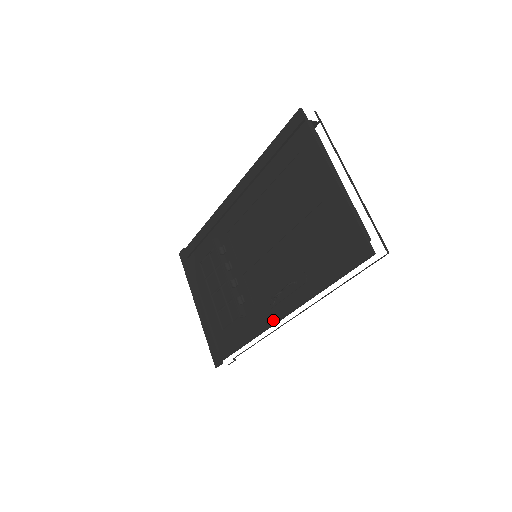
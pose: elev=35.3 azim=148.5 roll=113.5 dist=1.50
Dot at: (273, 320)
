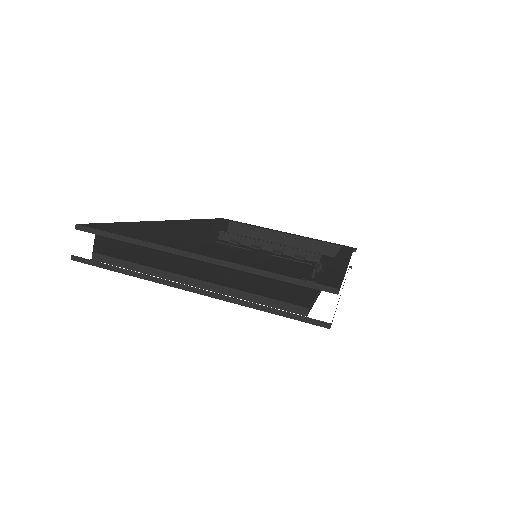
Dot at: occluded
